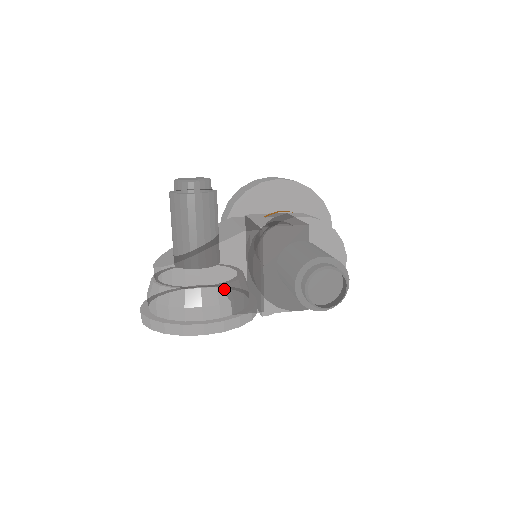
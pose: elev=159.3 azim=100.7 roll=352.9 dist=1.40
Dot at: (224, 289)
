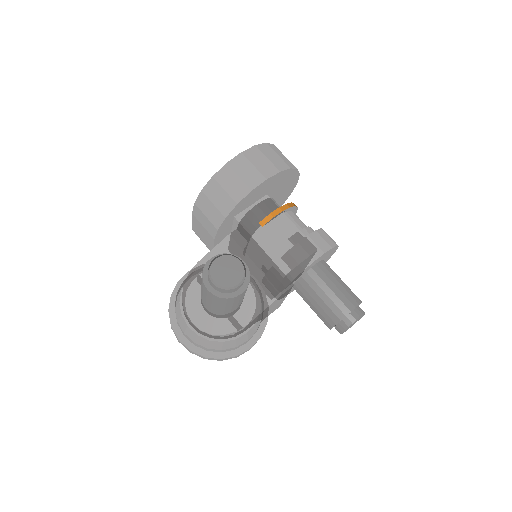
Dot at: (259, 320)
